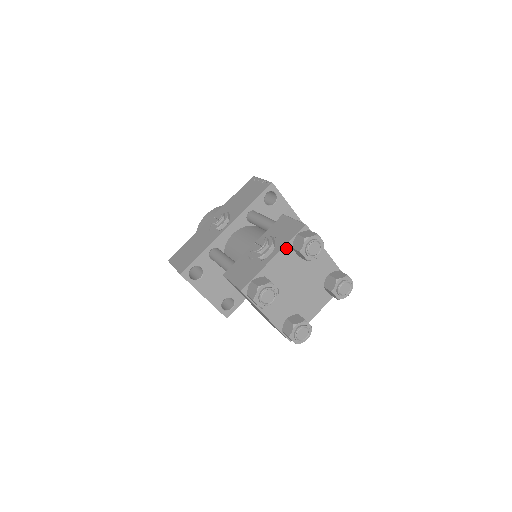
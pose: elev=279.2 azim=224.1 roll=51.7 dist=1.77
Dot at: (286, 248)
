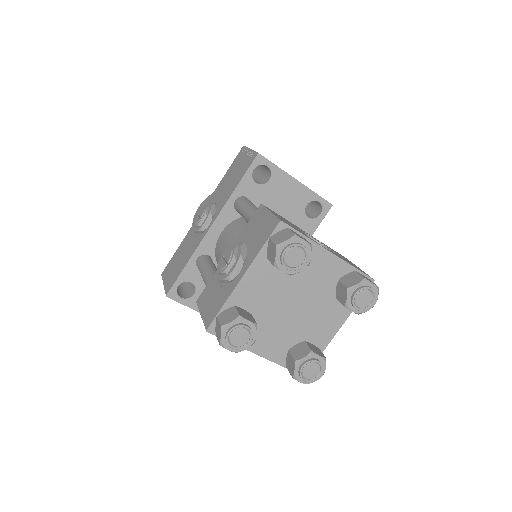
Dot at: (258, 260)
